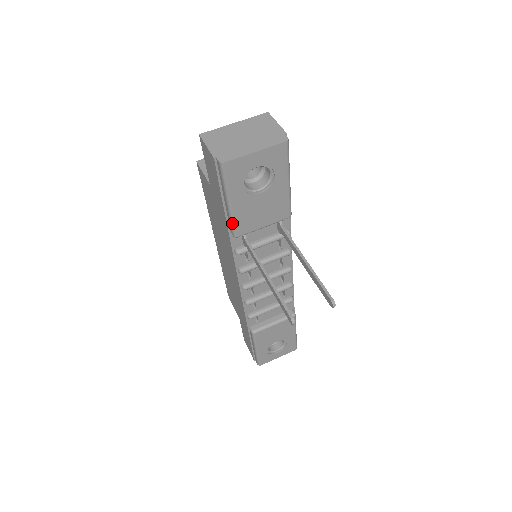
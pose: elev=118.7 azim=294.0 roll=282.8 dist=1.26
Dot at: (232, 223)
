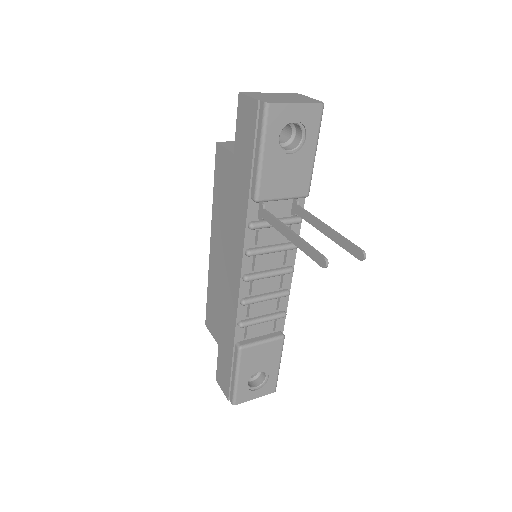
Dot at: (258, 181)
